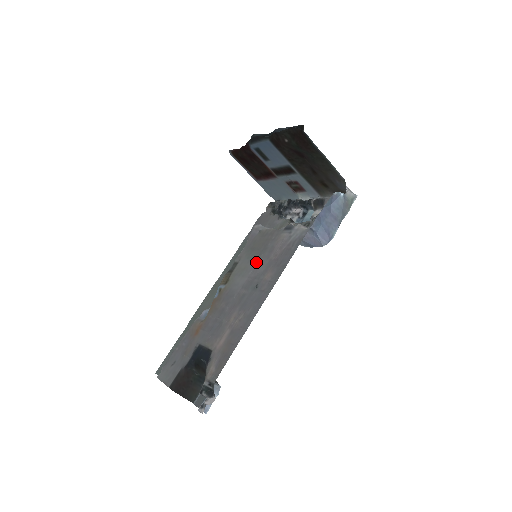
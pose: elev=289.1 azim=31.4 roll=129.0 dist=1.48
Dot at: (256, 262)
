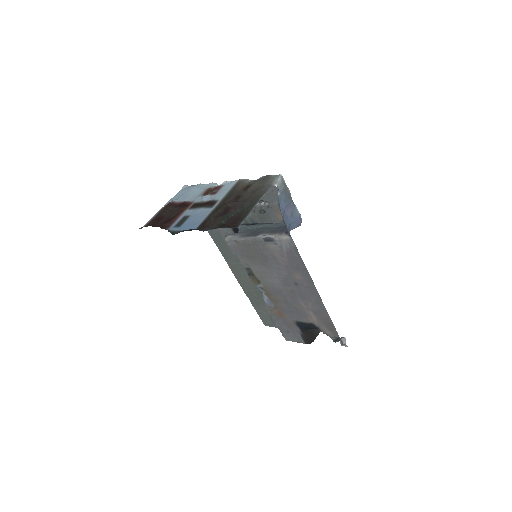
Dot at: (271, 268)
